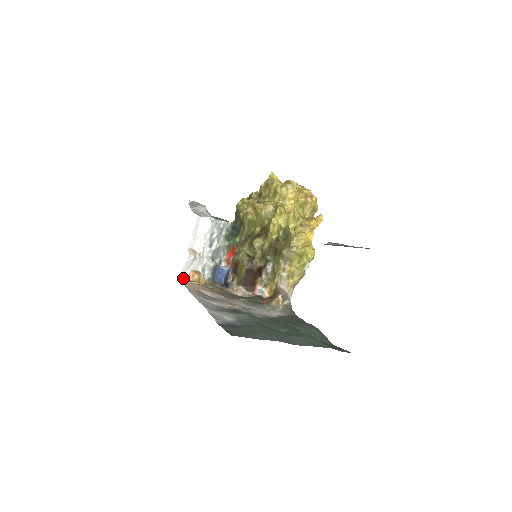
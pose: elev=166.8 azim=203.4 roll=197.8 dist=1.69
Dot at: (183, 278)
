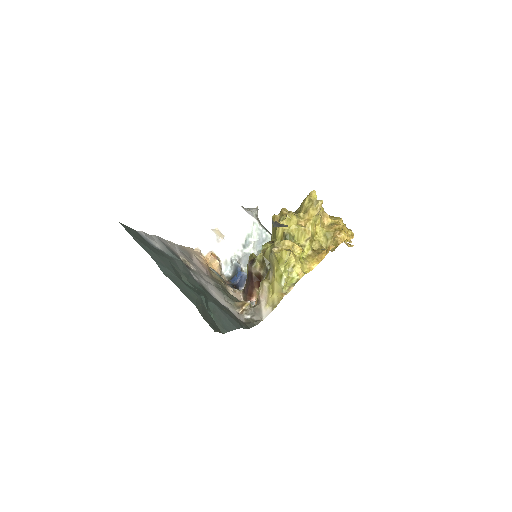
Dot at: (199, 250)
